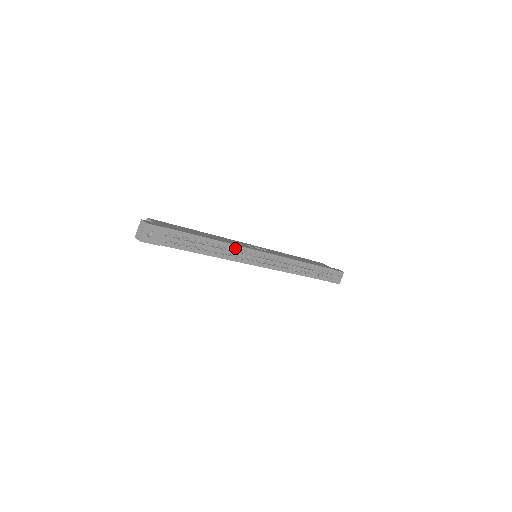
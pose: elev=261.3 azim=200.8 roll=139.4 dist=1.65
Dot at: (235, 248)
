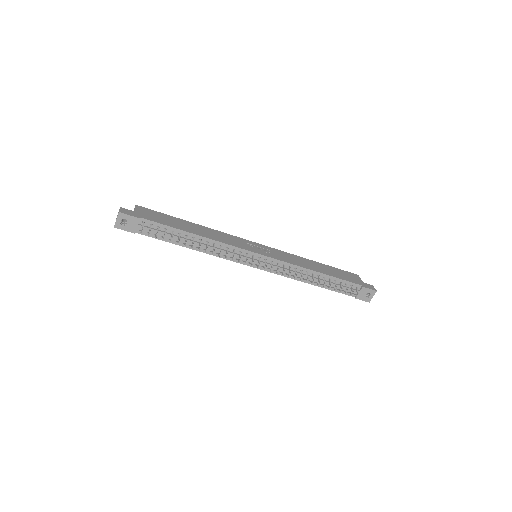
Dot at: (222, 246)
